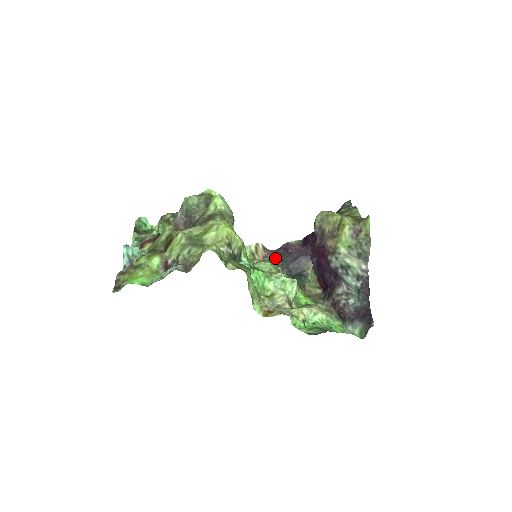
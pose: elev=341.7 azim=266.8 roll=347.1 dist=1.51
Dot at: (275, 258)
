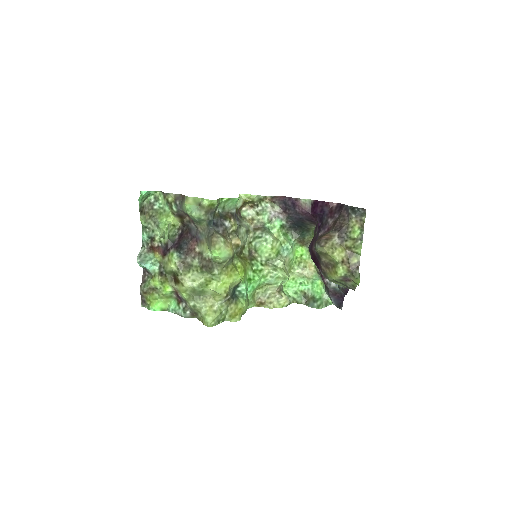
Dot at: (283, 205)
